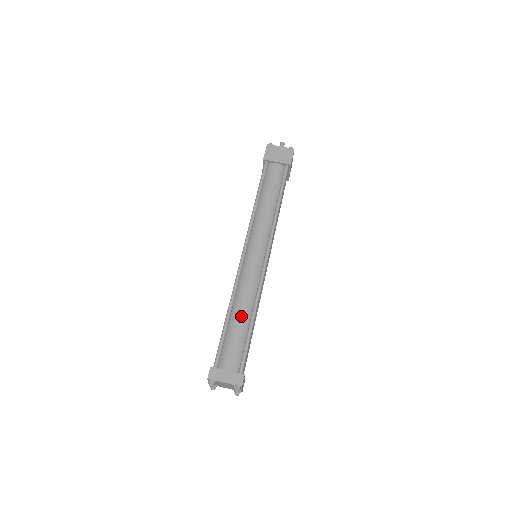
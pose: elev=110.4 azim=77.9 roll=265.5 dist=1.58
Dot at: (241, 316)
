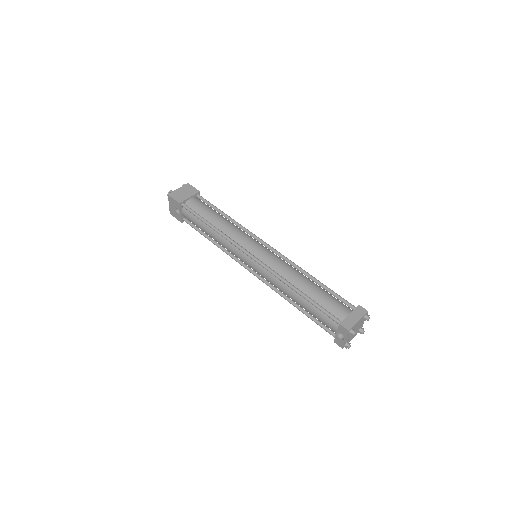
Dot at: (307, 284)
